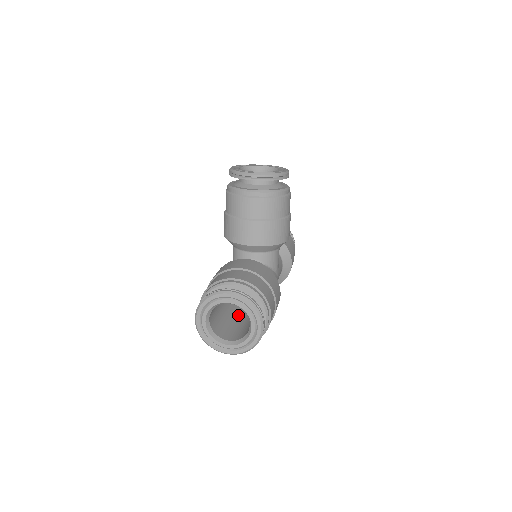
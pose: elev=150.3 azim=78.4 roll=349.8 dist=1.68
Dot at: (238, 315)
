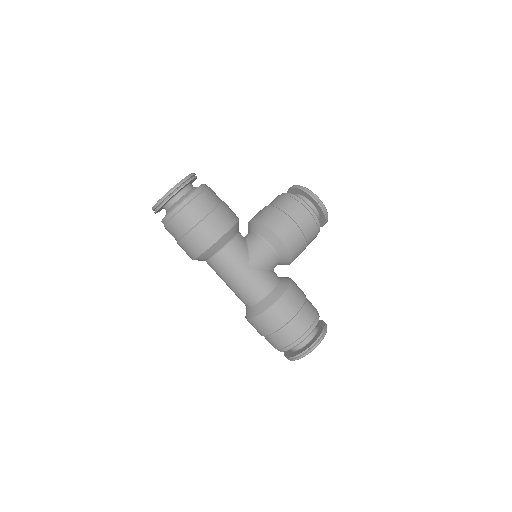
Dot at: occluded
